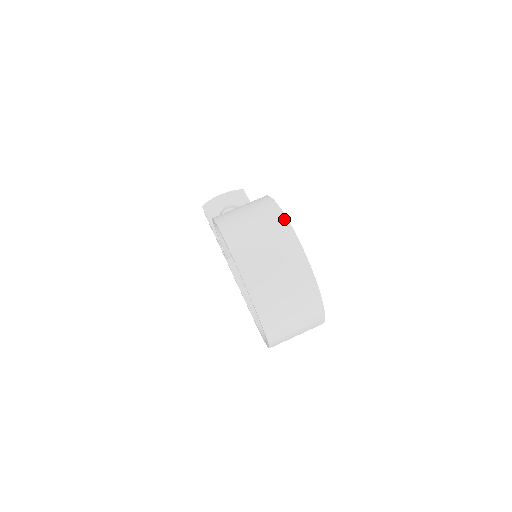
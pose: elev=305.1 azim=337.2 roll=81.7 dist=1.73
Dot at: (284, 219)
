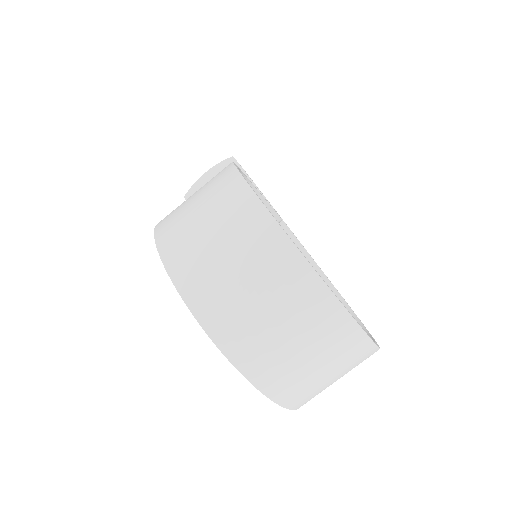
Dot at: (252, 199)
